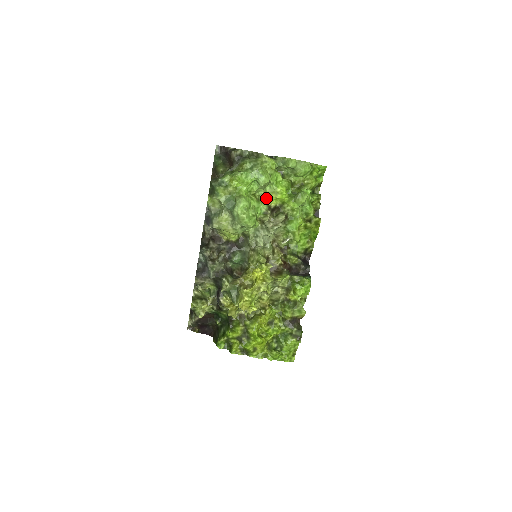
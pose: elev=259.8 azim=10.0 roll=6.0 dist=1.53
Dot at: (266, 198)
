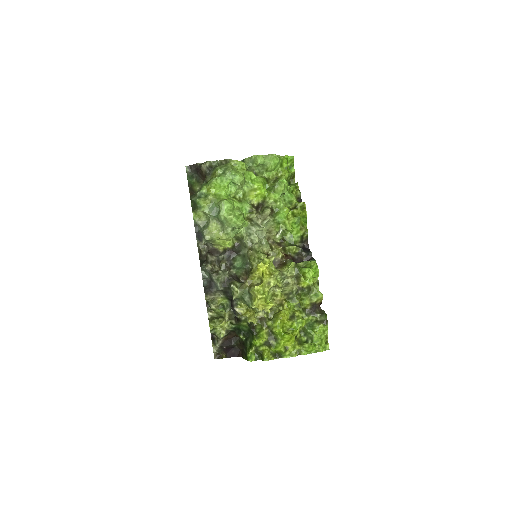
Dot at: (247, 198)
